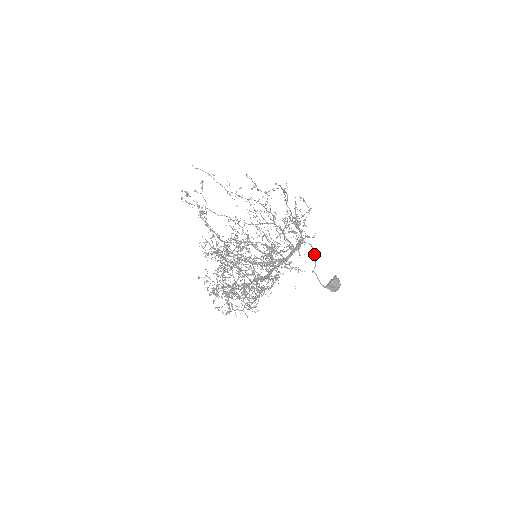
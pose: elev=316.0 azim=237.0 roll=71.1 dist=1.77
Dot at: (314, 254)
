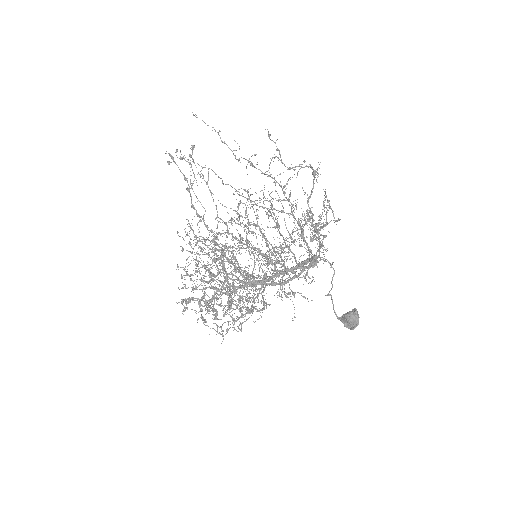
Dot at: (332, 277)
